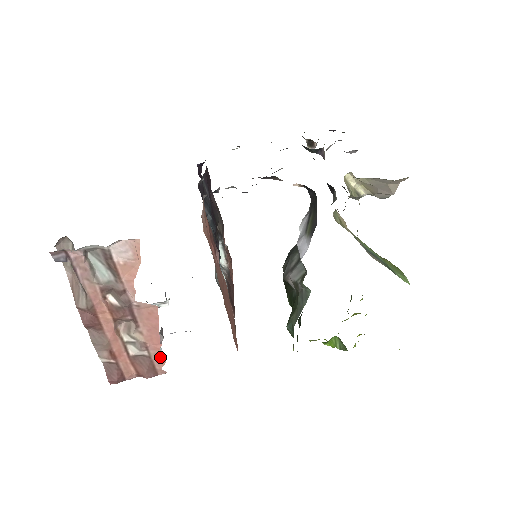
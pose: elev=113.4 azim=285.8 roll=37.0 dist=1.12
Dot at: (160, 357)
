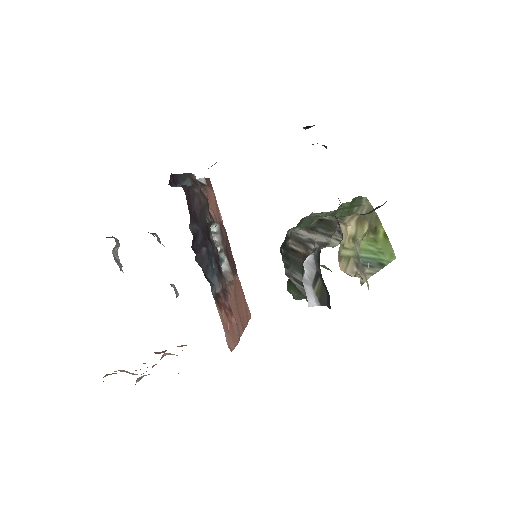
Dot at: occluded
